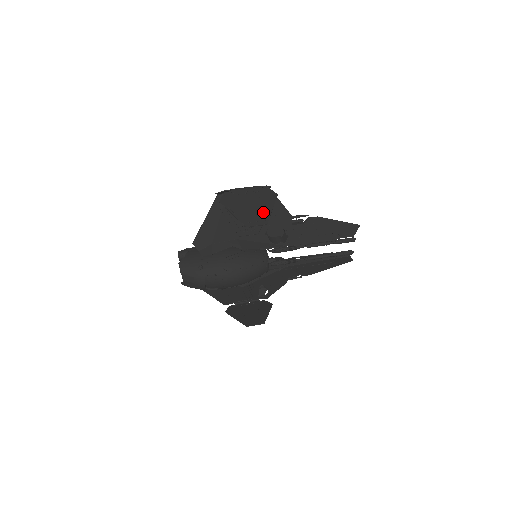
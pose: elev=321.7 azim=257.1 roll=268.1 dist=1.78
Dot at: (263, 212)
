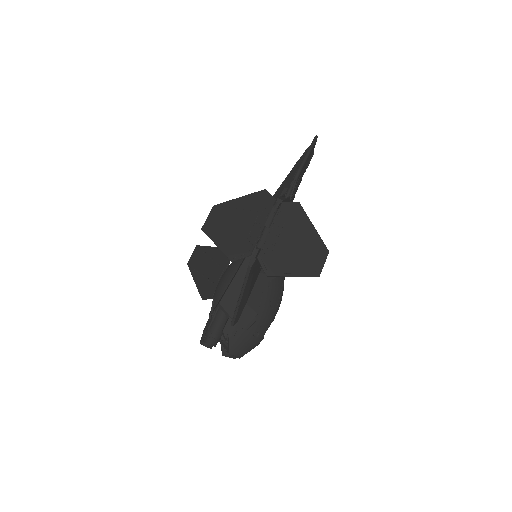
Dot at: (313, 242)
